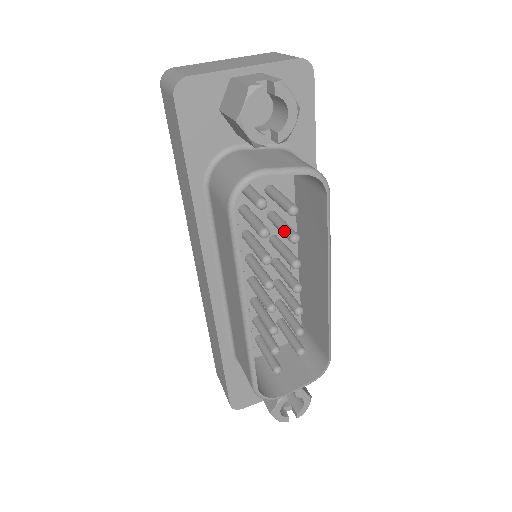
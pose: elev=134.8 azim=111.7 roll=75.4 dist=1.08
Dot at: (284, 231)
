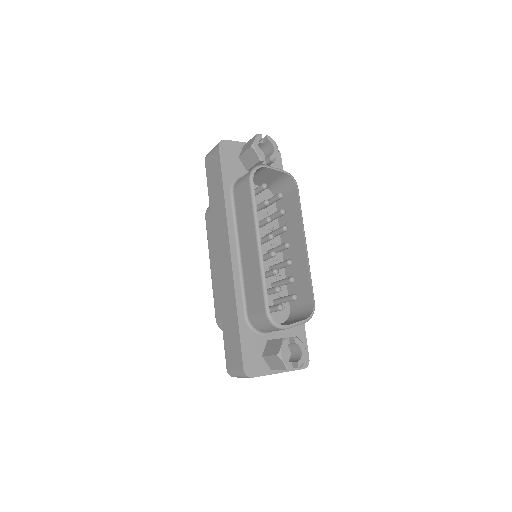
Dot at: (276, 212)
